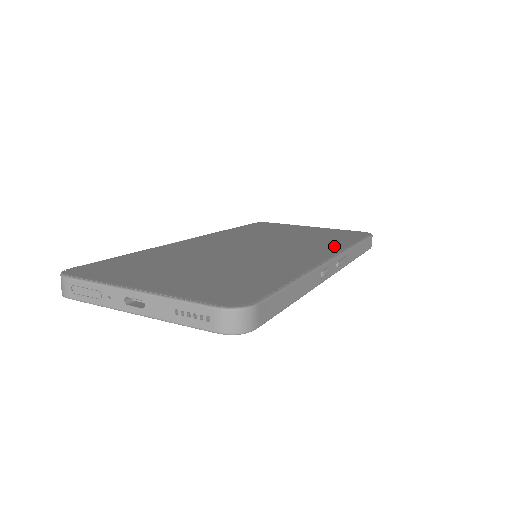
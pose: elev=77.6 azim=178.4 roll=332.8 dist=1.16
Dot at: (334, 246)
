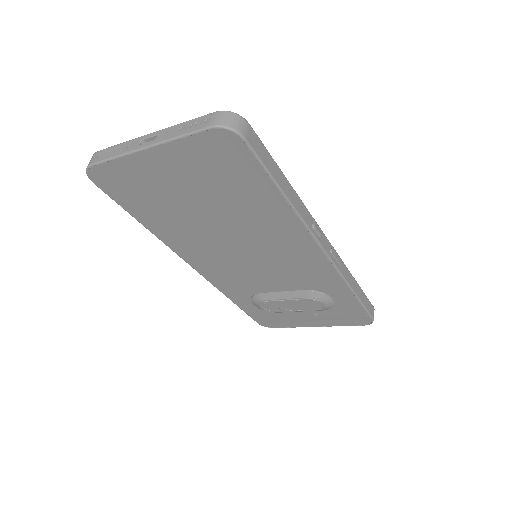
Dot at: occluded
